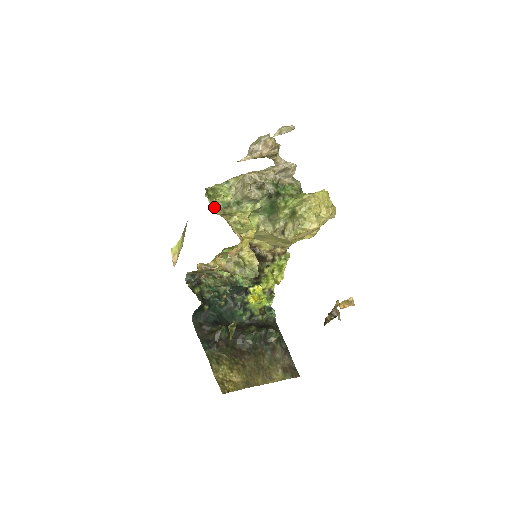
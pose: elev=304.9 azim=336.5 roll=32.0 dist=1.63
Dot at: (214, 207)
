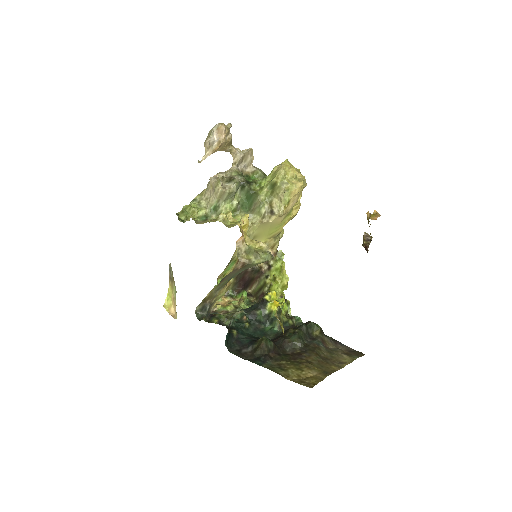
Dot at: occluded
